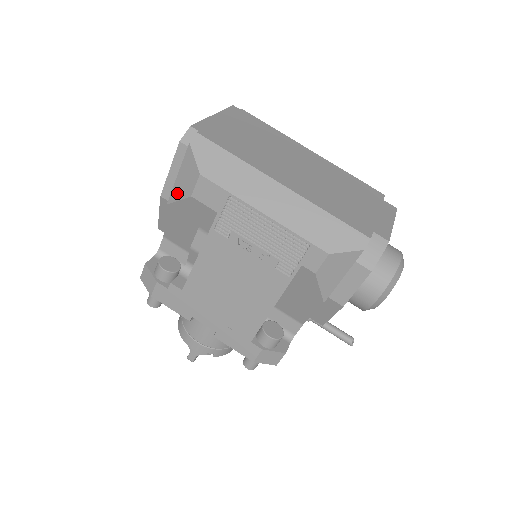
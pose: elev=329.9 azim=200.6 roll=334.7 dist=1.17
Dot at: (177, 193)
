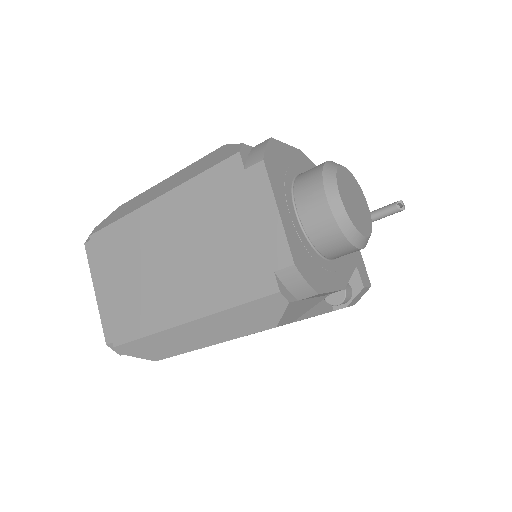
Dot at: occluded
